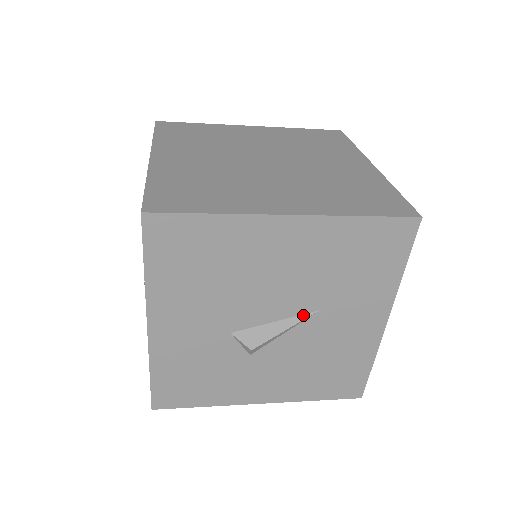
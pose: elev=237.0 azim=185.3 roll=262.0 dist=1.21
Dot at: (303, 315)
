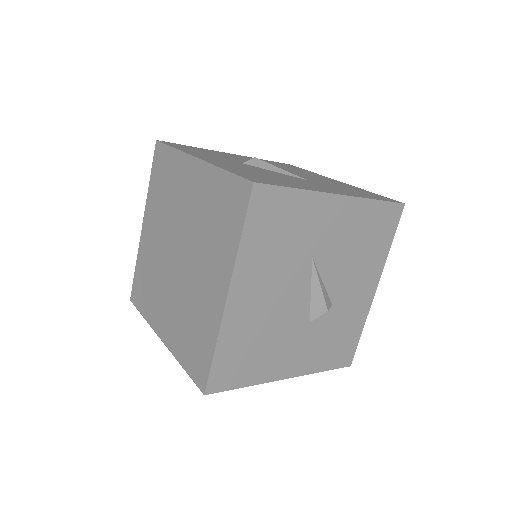
Dot at: (312, 271)
